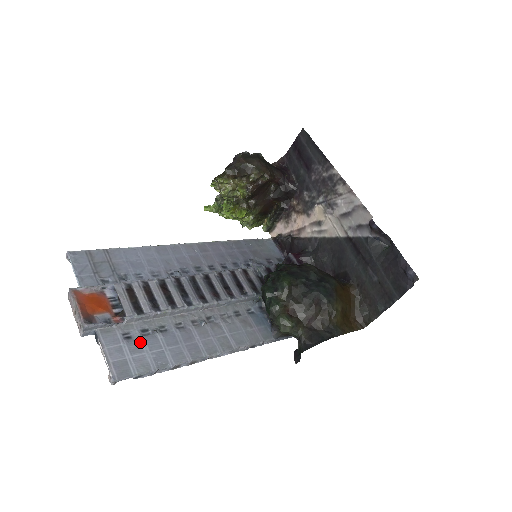
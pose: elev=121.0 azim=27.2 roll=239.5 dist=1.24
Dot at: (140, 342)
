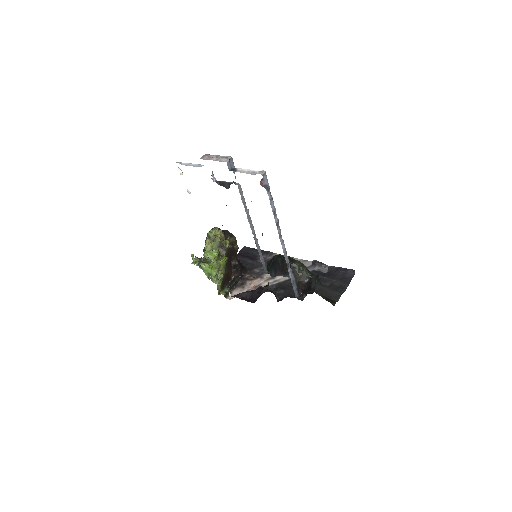
Dot at: occluded
